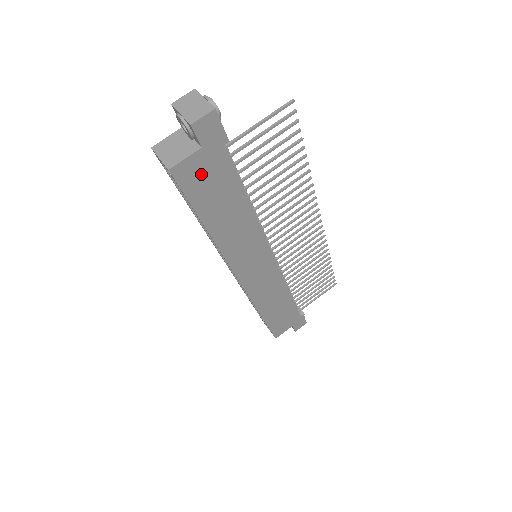
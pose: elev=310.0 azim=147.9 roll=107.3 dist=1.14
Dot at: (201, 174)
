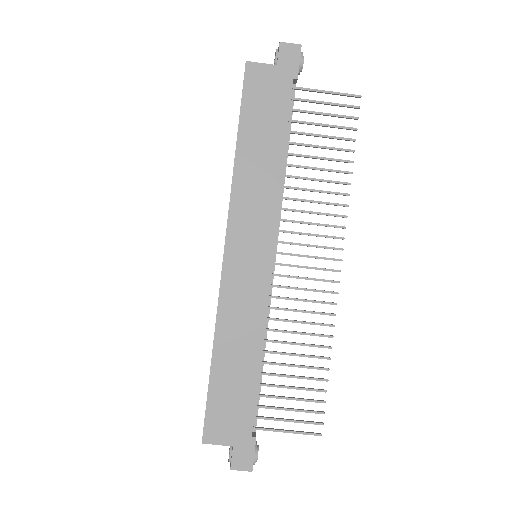
Dot at: (264, 87)
